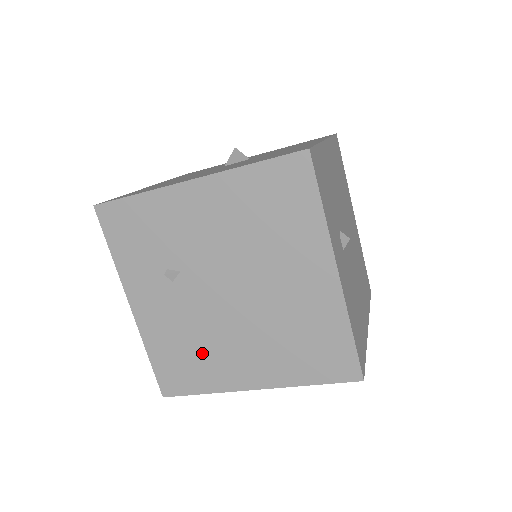
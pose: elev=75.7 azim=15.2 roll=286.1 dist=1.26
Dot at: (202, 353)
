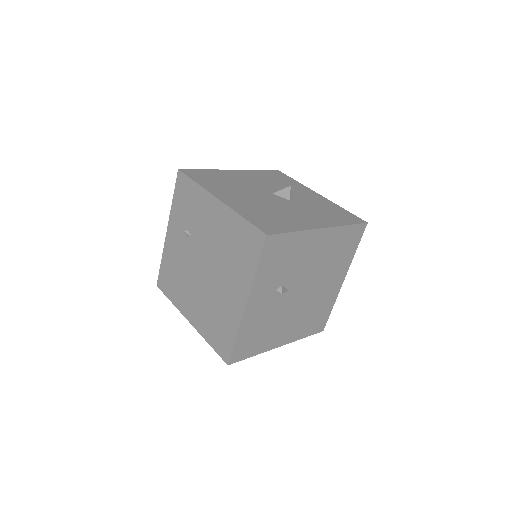
Dot at: (180, 282)
